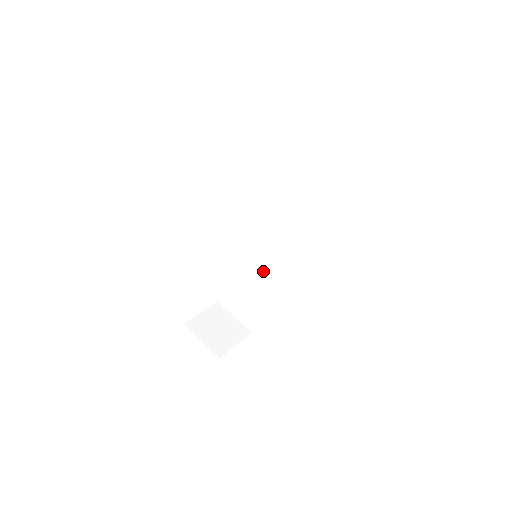
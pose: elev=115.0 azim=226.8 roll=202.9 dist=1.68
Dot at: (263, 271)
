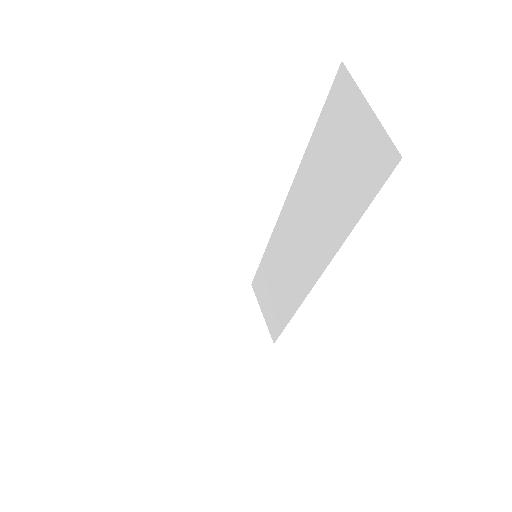
Dot at: (287, 275)
